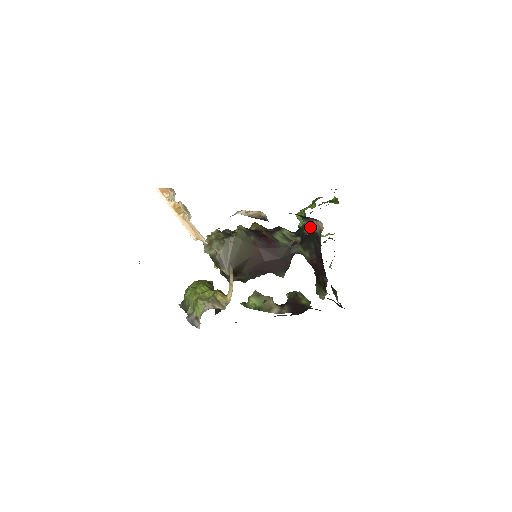
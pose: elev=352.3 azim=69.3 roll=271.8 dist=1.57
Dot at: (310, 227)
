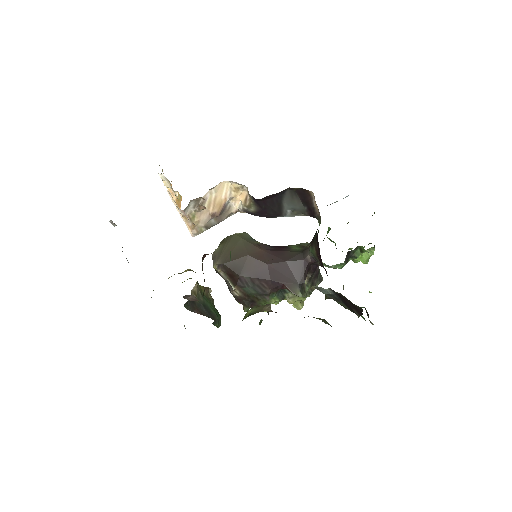
Dot at: occluded
